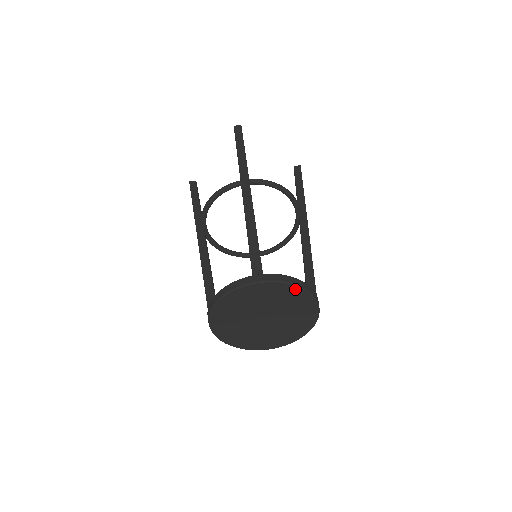
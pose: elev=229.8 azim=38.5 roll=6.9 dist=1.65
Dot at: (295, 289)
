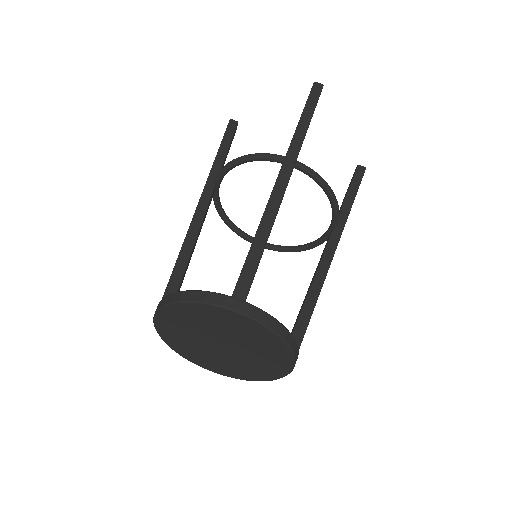
Dot at: (275, 338)
